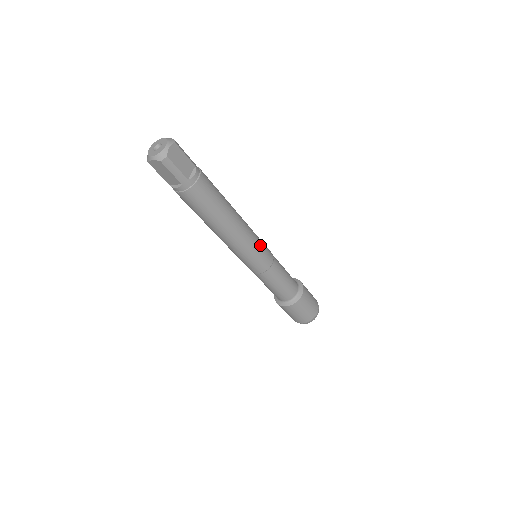
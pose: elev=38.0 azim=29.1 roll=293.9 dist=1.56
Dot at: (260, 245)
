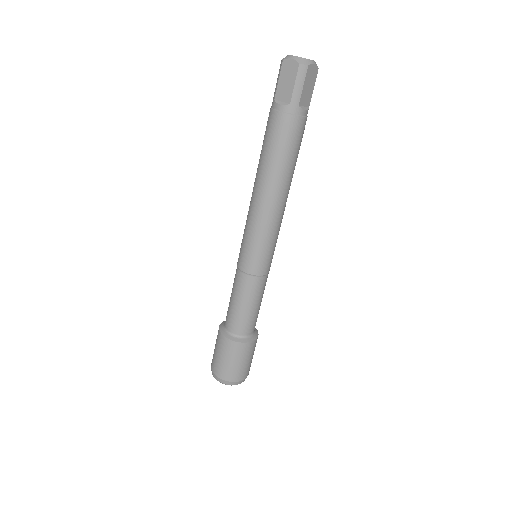
Dot at: (275, 244)
